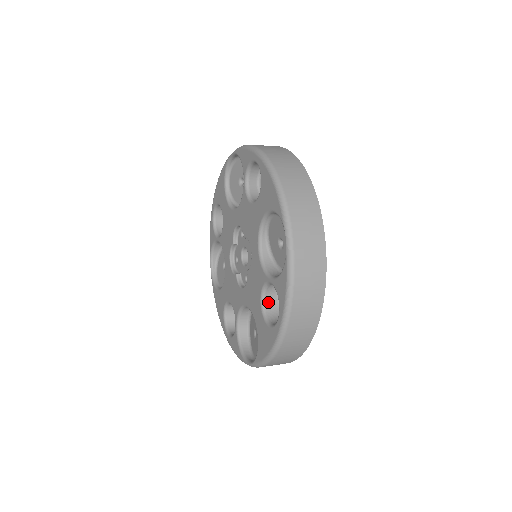
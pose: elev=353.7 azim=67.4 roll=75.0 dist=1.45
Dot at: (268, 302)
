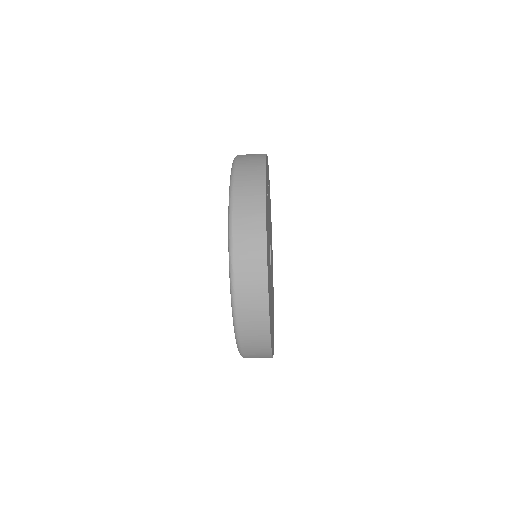
Dot at: occluded
